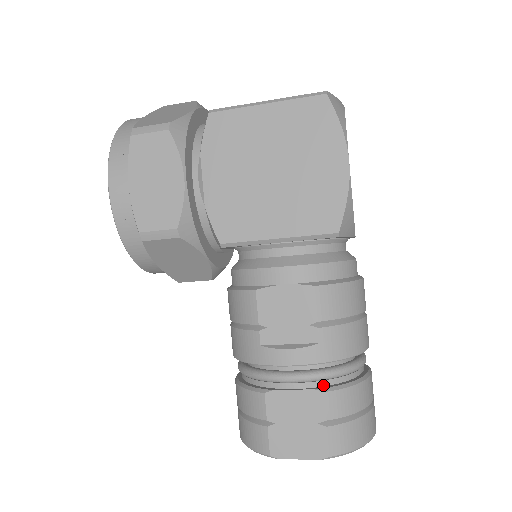
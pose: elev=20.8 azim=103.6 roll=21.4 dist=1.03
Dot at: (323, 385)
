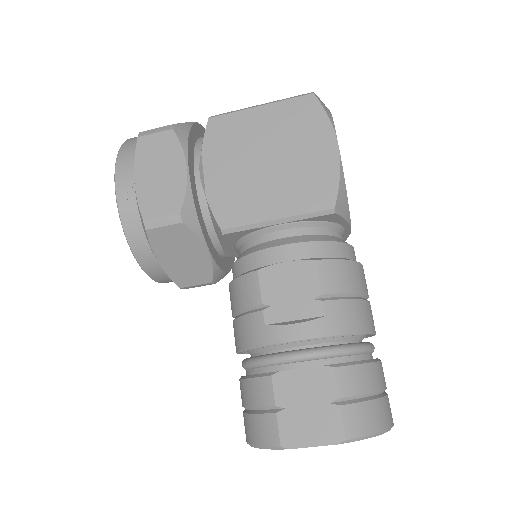
Dot at: (332, 363)
